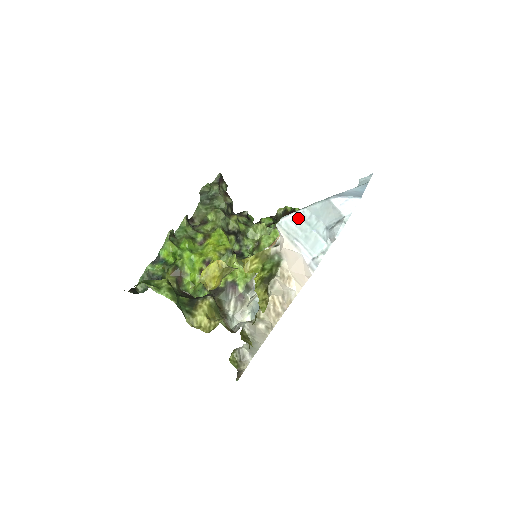
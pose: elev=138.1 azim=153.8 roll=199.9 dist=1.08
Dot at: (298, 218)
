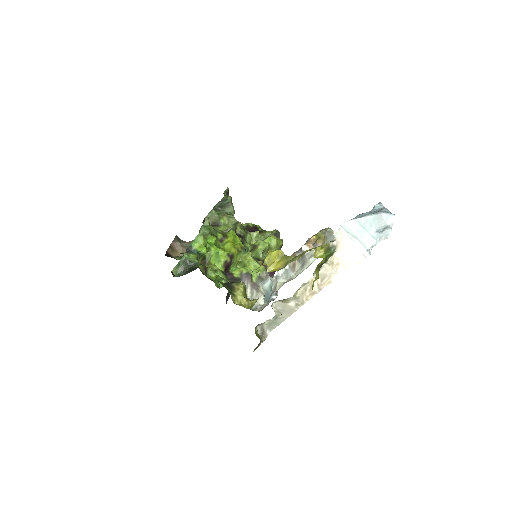
Dot at: (356, 223)
